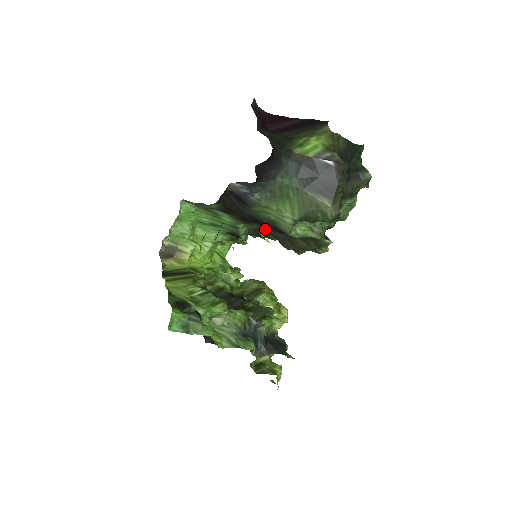
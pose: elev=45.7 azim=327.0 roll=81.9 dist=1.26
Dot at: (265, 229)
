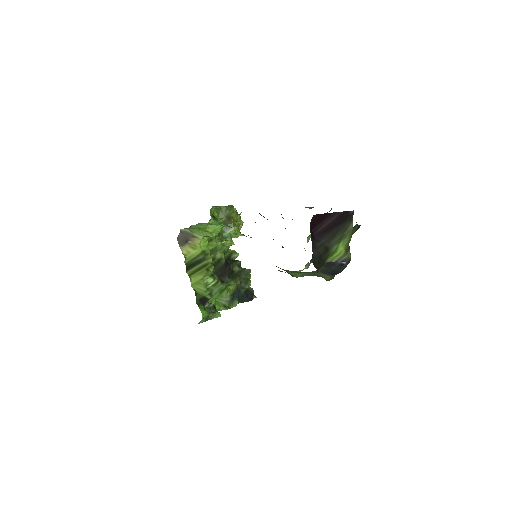
Dot at: occluded
